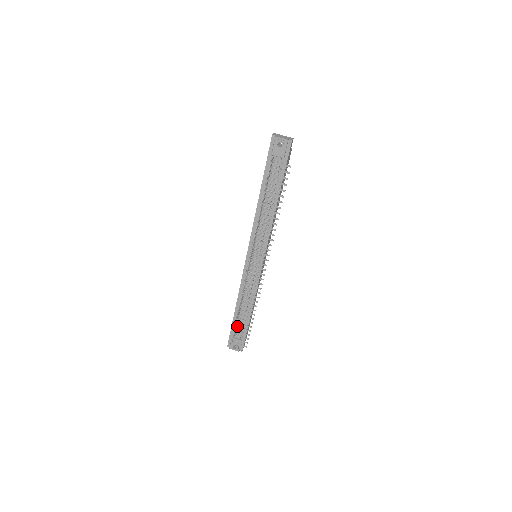
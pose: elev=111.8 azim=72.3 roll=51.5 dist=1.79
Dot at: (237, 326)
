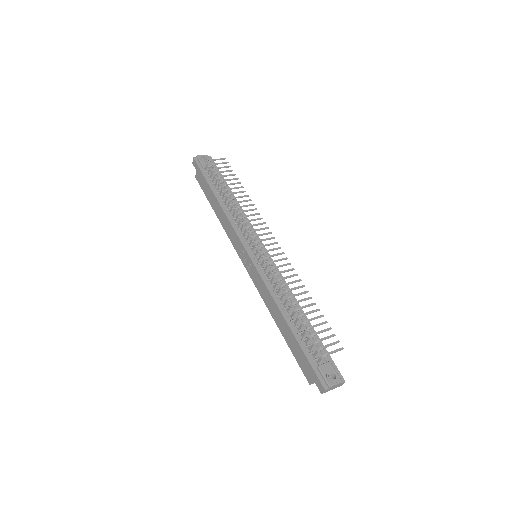
Dot at: (309, 327)
